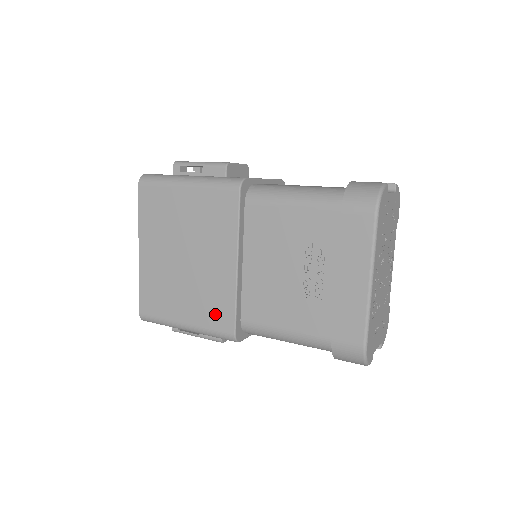
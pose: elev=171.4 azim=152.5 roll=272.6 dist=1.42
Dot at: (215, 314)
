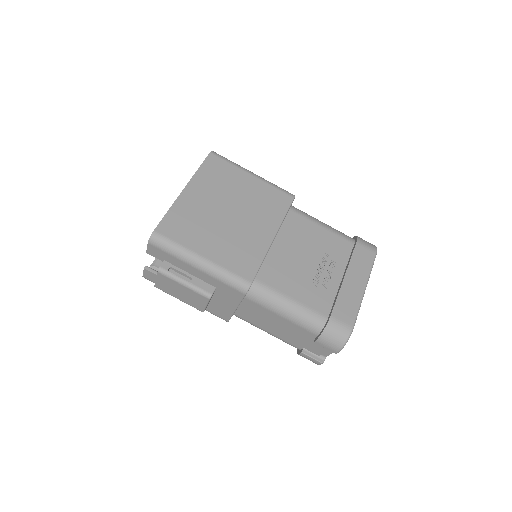
Dot at: (240, 261)
